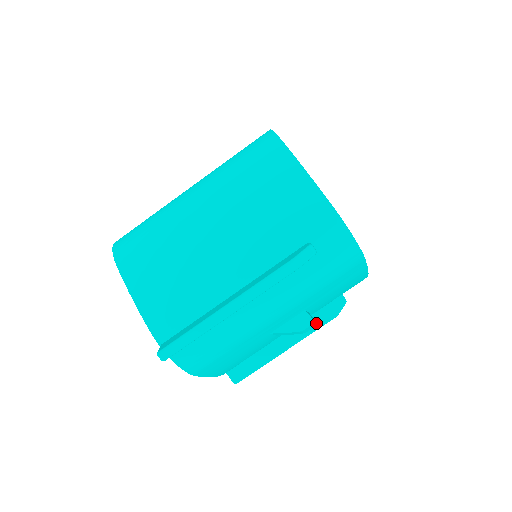
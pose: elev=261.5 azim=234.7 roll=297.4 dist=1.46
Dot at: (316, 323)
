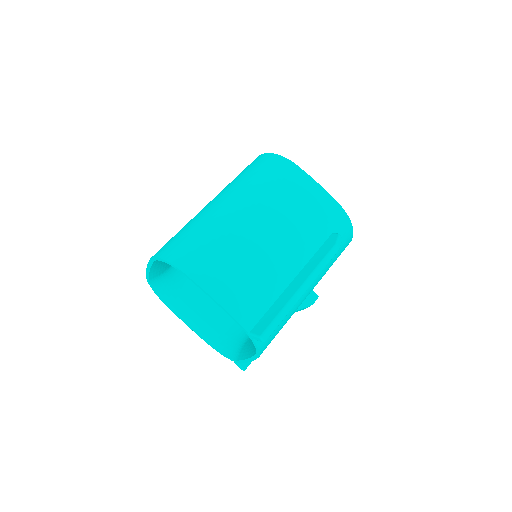
Dot at: occluded
